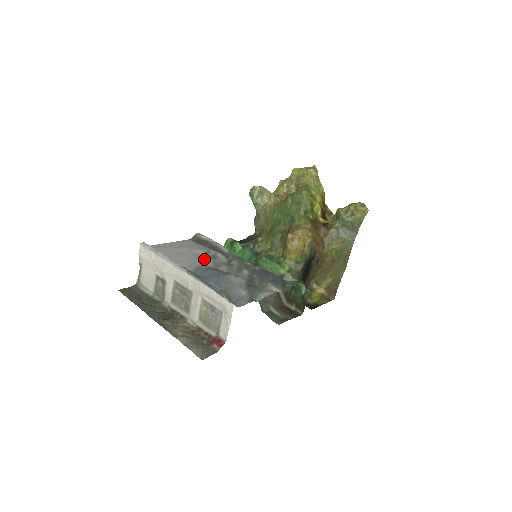
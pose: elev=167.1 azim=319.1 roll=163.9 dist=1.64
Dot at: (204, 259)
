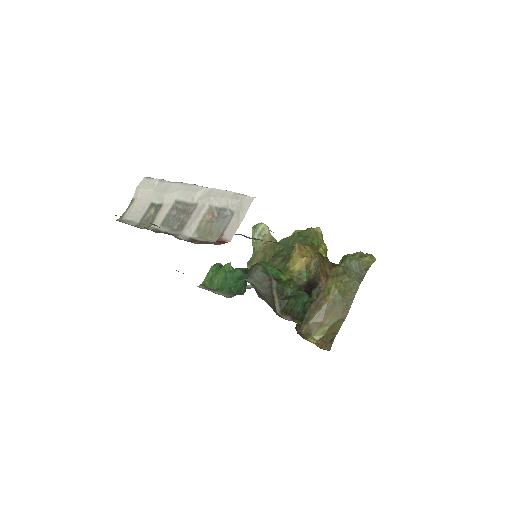
Dot at: occluded
